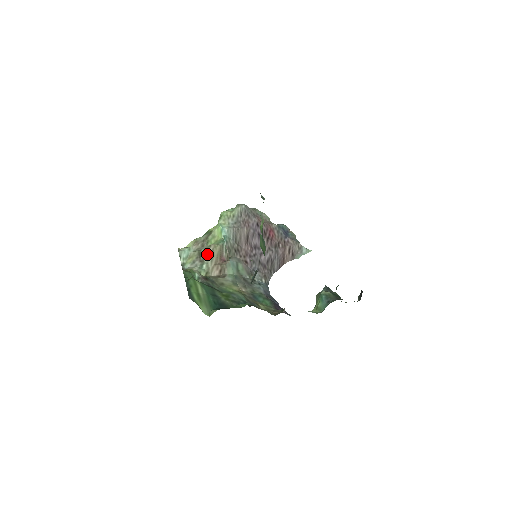
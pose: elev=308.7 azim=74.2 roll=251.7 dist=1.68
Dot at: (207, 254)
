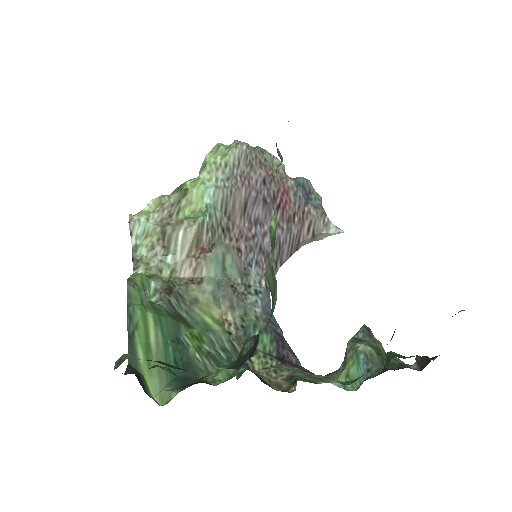
Dot at: (175, 237)
